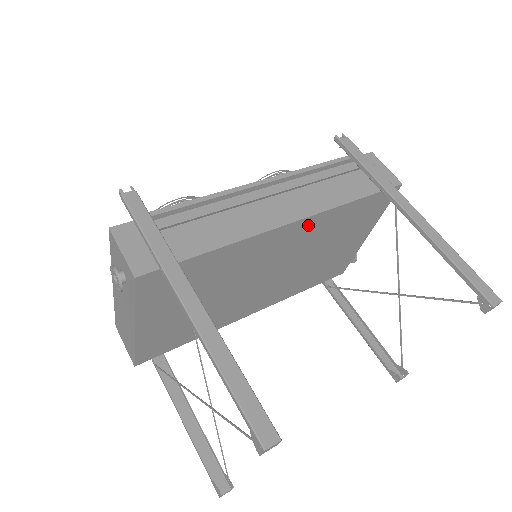
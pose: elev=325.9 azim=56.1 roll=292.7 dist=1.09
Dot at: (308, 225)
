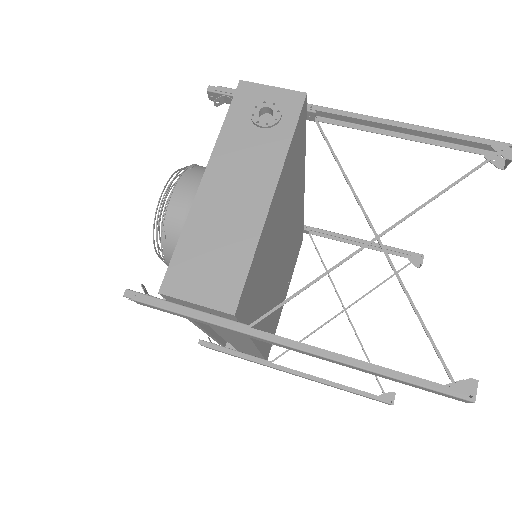
Dot at: (300, 210)
